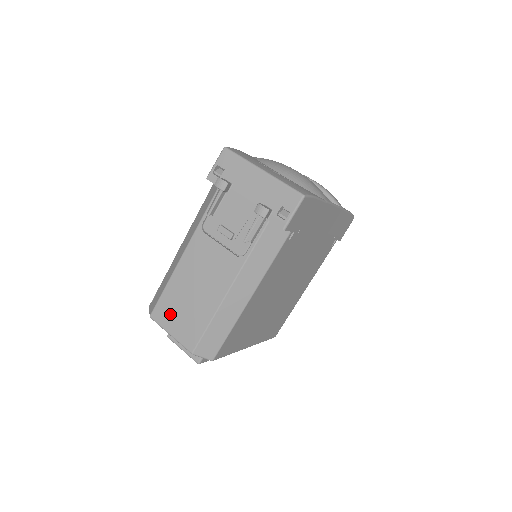
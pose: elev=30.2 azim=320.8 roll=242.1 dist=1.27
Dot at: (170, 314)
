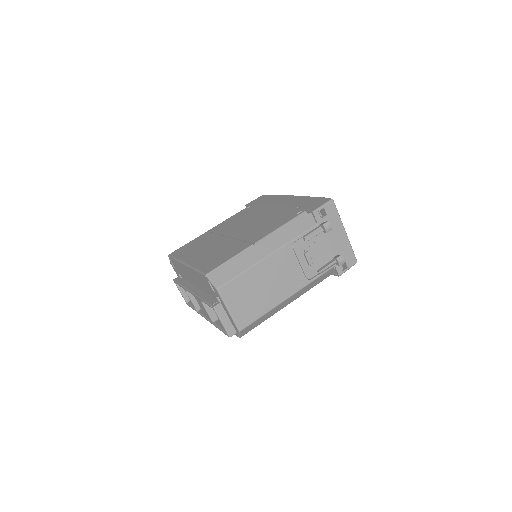
Dot at: (237, 295)
